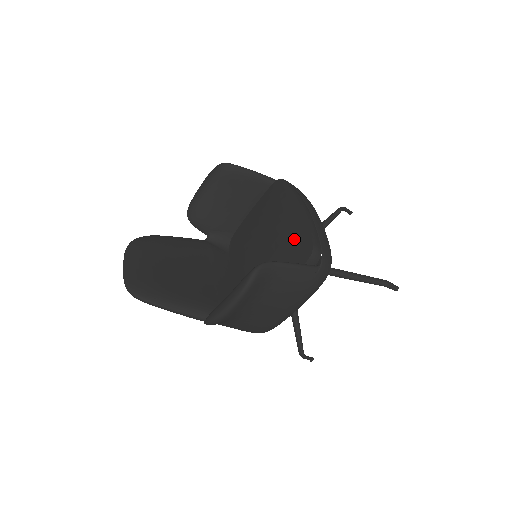
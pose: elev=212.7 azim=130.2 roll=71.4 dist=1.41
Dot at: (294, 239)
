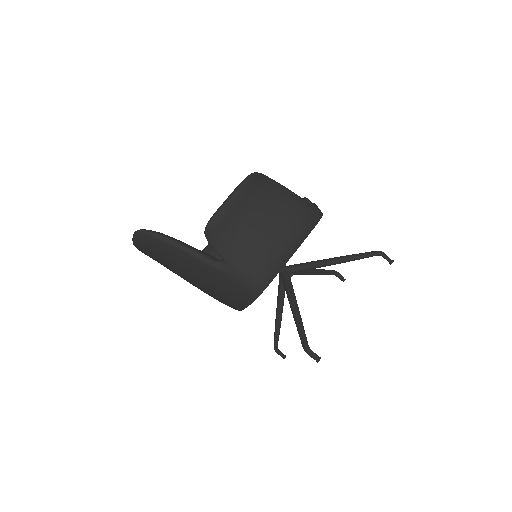
Dot at: occluded
